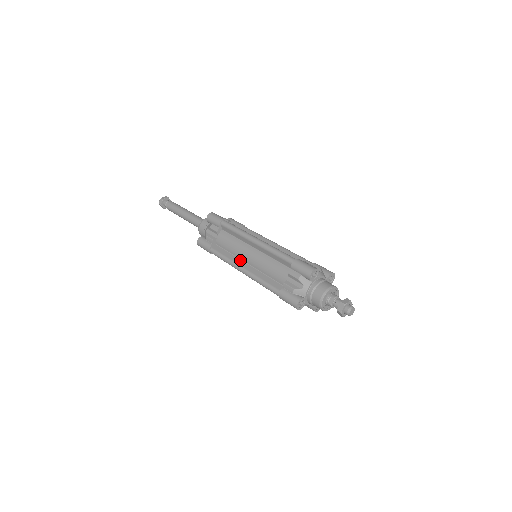
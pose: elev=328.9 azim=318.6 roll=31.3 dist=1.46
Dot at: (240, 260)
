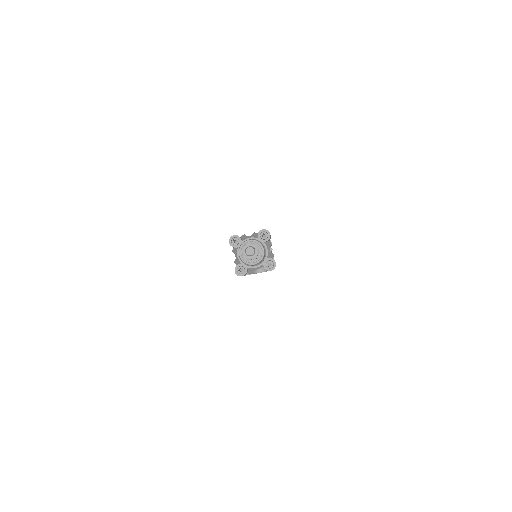
Dot at: occluded
